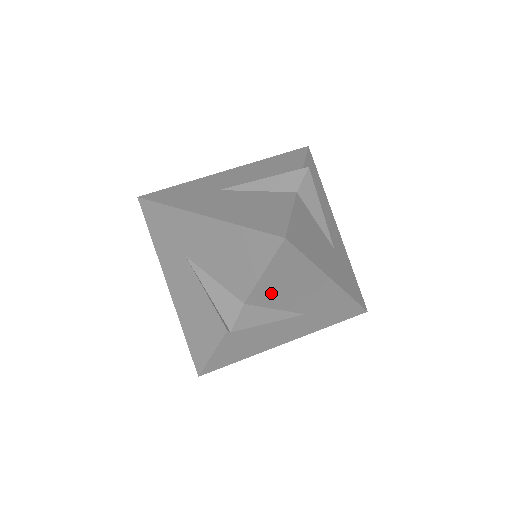
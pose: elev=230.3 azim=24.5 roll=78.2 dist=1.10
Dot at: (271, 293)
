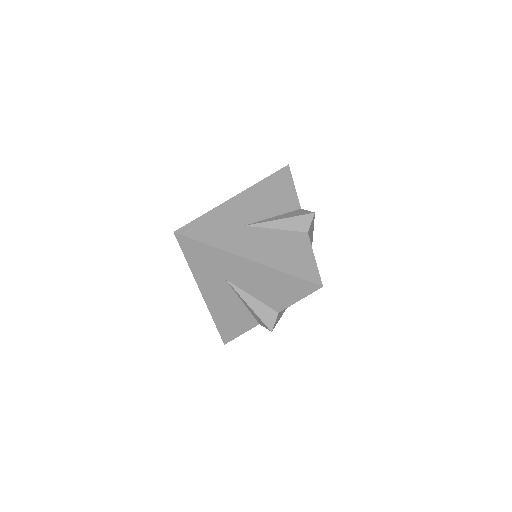
Dot at: occluded
